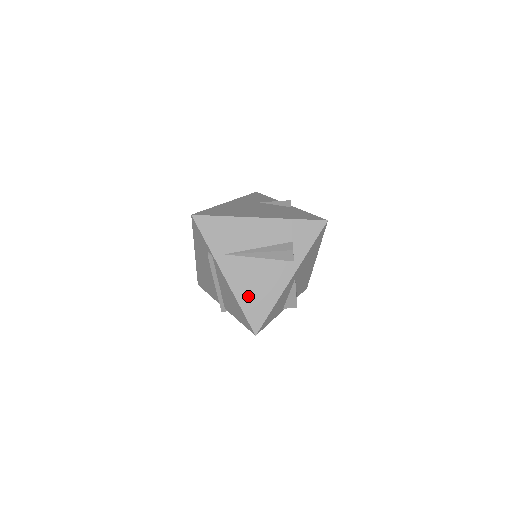
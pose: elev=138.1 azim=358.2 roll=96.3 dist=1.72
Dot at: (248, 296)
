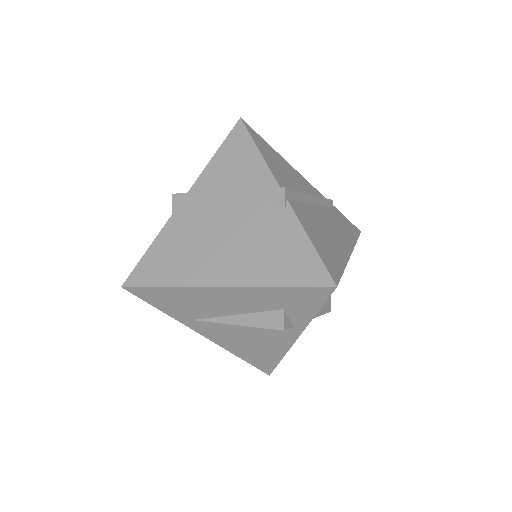
Dot at: (244, 351)
